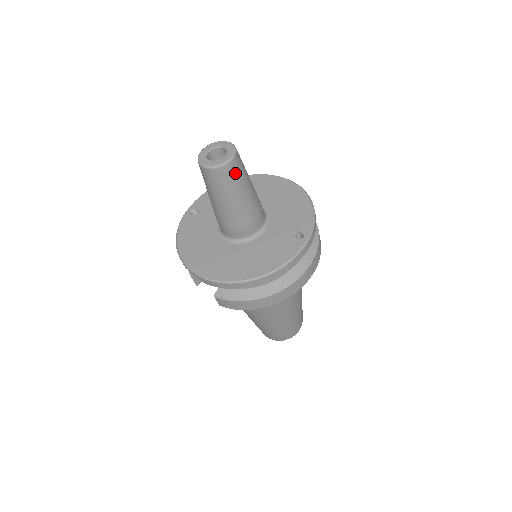
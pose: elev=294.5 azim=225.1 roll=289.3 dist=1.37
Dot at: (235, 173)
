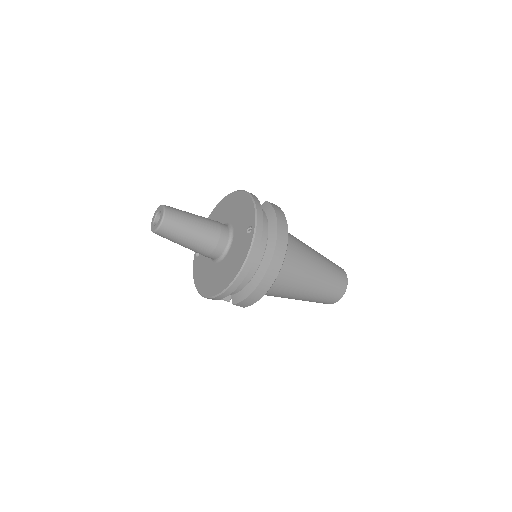
Dot at: (174, 222)
